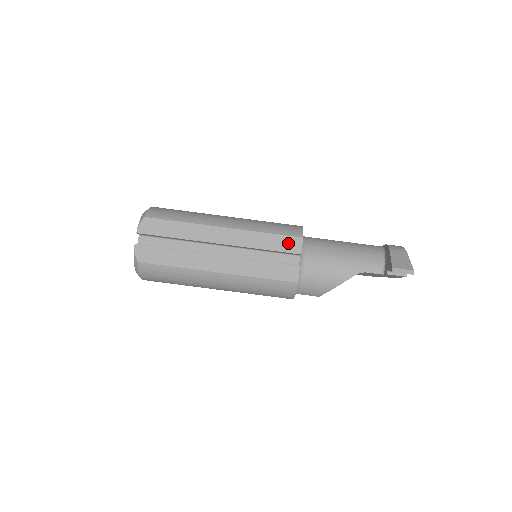
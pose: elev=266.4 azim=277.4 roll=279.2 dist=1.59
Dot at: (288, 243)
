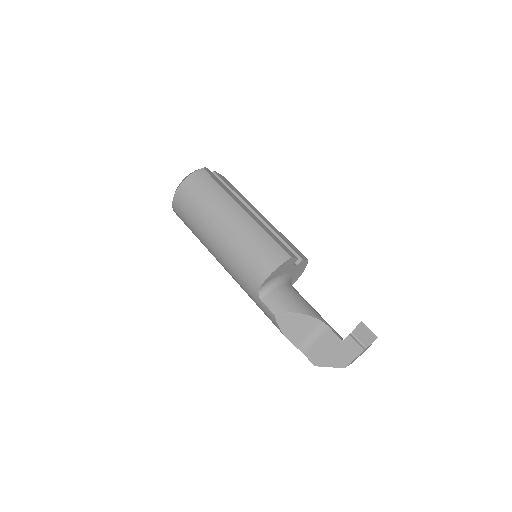
Dot at: (297, 251)
